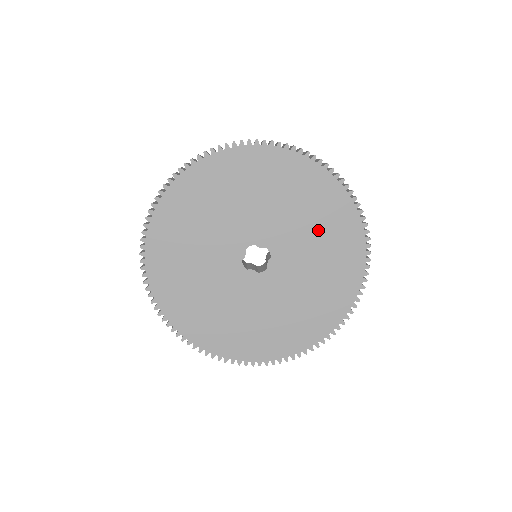
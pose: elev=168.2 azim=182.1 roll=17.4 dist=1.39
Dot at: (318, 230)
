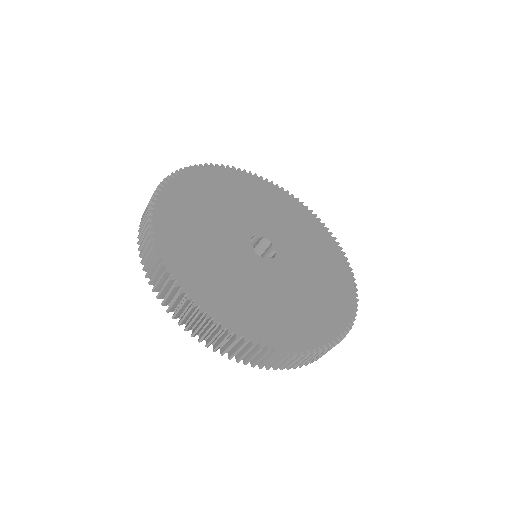
Dot at: (284, 216)
